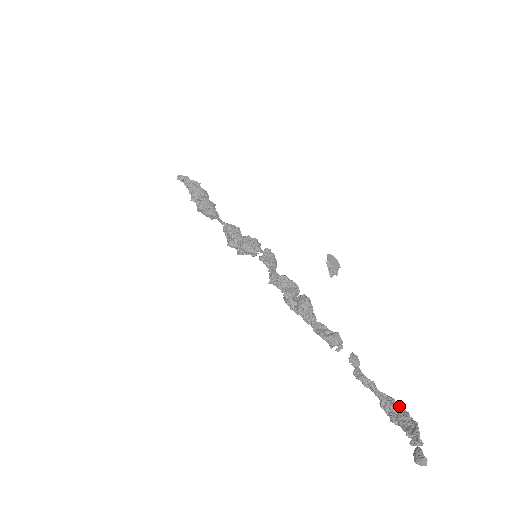
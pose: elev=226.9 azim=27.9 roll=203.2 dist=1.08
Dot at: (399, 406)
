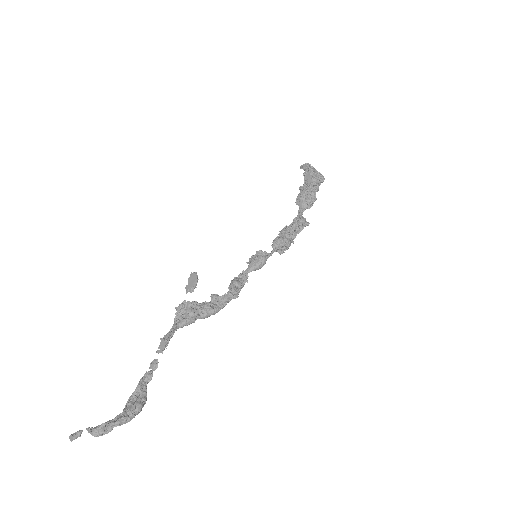
Dot at: (127, 410)
